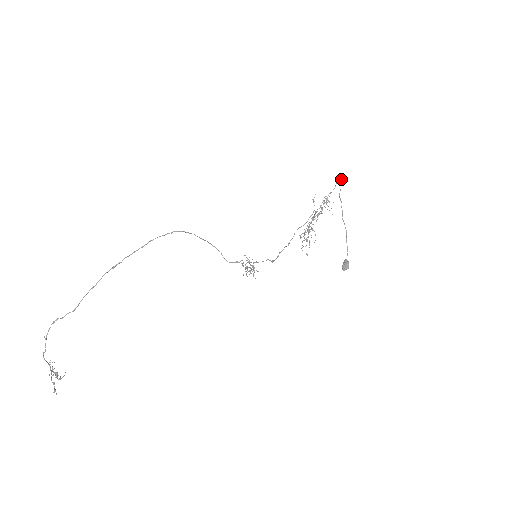
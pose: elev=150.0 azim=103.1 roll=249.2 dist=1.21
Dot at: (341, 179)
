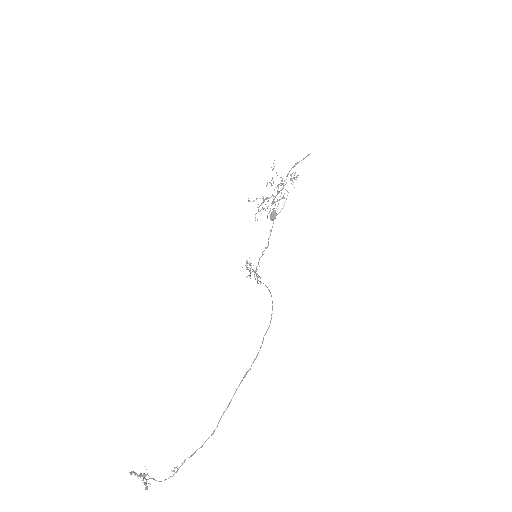
Dot at: (308, 155)
